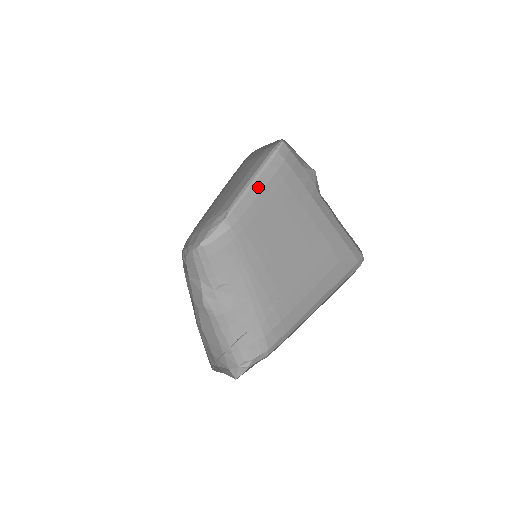
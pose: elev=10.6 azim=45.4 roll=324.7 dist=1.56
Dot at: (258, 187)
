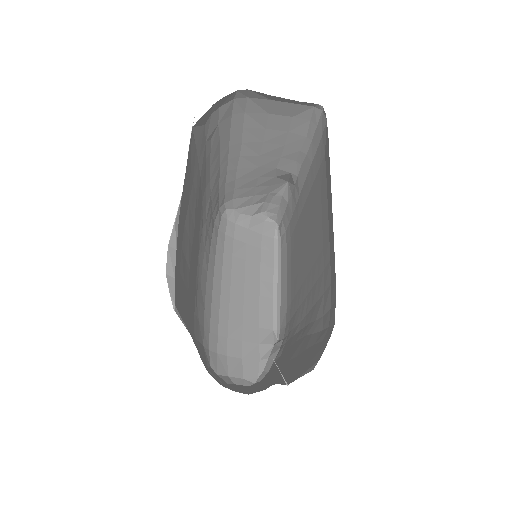
Dot at: (283, 278)
